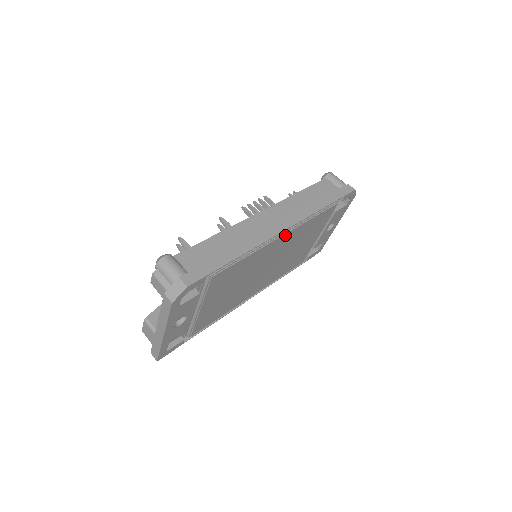
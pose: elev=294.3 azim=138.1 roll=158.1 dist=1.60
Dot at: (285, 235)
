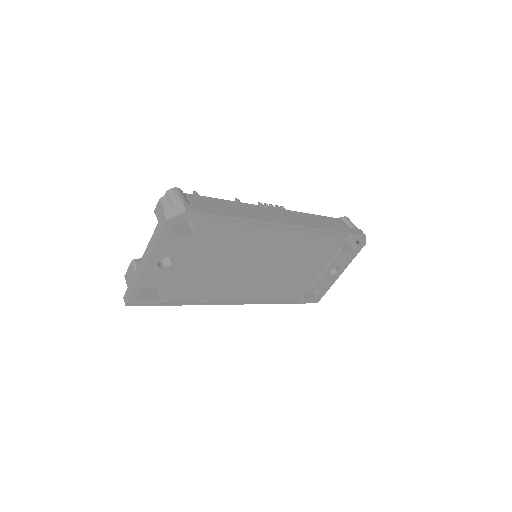
Dot at: (289, 233)
